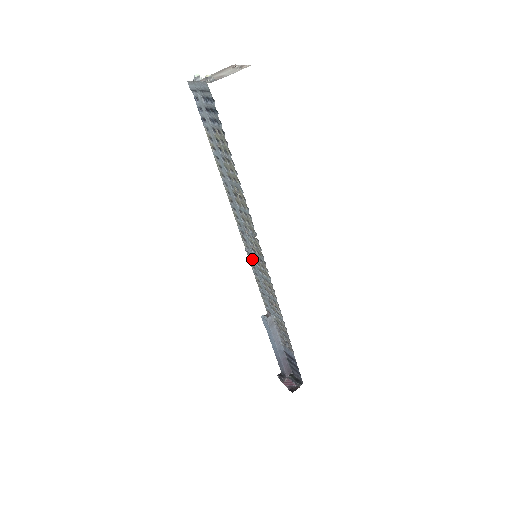
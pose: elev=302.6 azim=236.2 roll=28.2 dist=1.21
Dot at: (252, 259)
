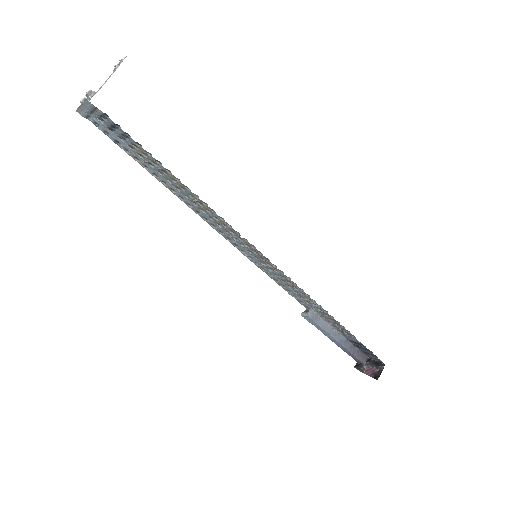
Dot at: (255, 261)
